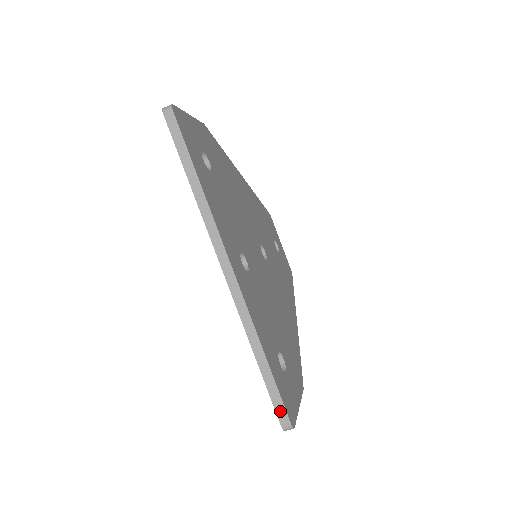
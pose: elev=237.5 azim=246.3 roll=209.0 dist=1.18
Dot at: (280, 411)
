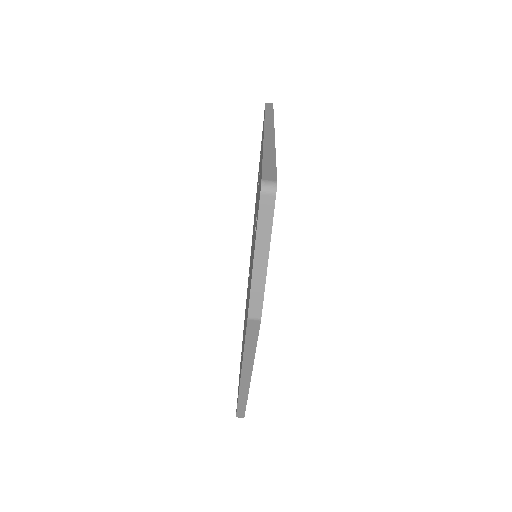
Dot at: (268, 173)
